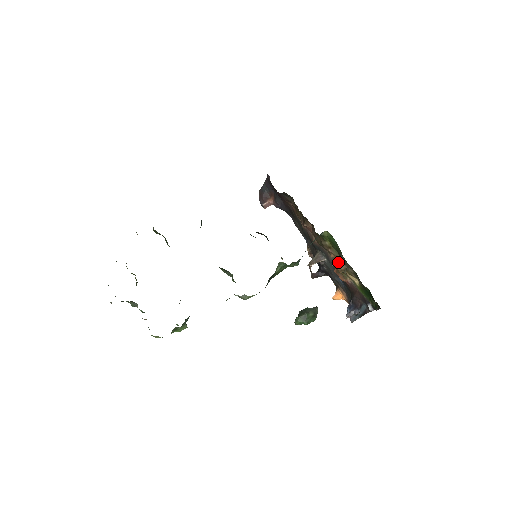
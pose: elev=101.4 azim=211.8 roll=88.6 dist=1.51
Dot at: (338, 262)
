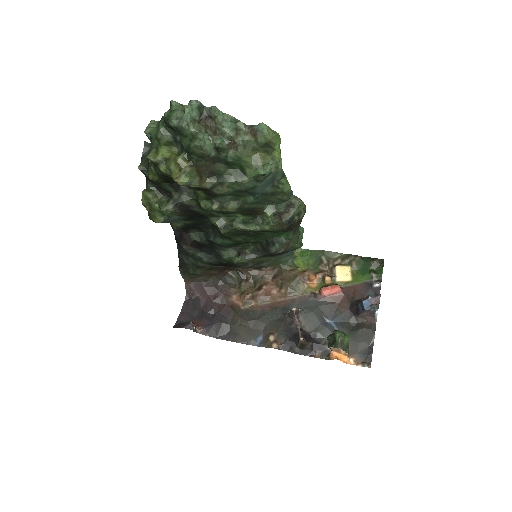
Dot at: (321, 273)
